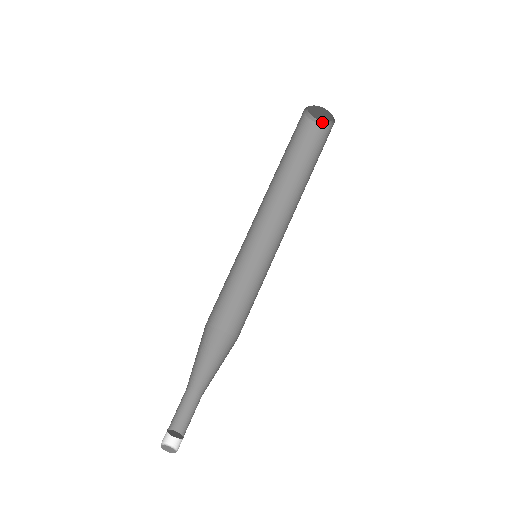
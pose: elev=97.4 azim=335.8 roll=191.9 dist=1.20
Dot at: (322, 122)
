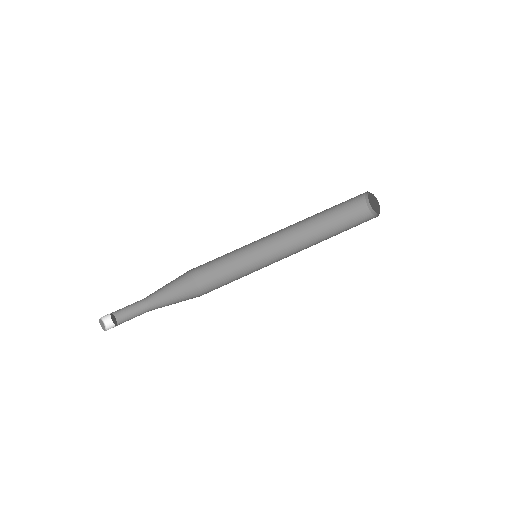
Dot at: (370, 206)
